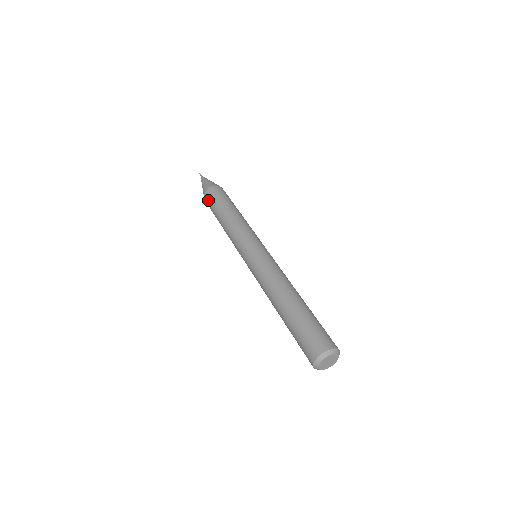
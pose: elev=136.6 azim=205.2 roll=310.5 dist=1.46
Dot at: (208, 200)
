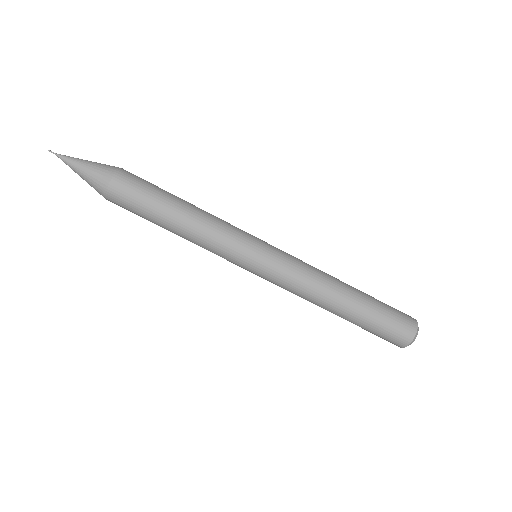
Dot at: occluded
